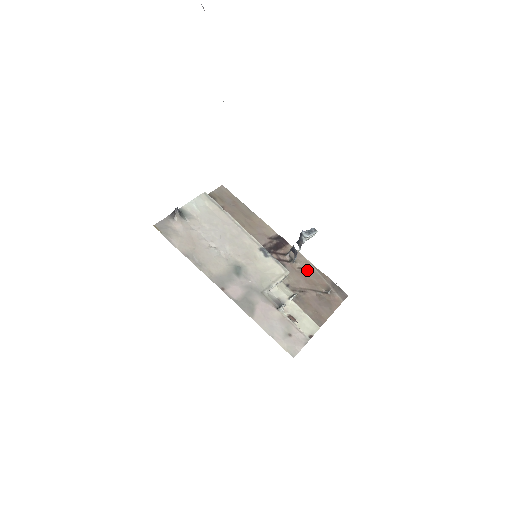
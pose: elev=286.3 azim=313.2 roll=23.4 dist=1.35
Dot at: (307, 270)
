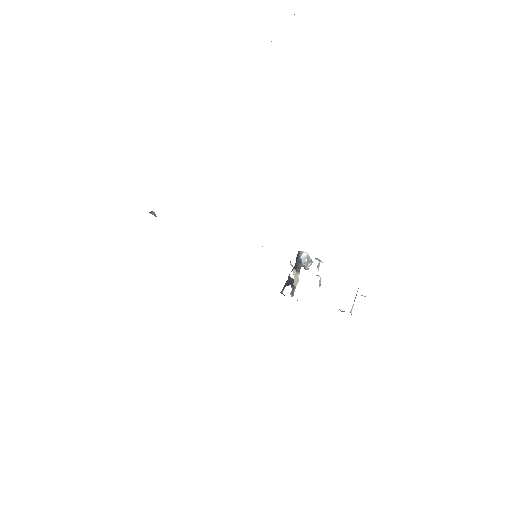
Dot at: occluded
